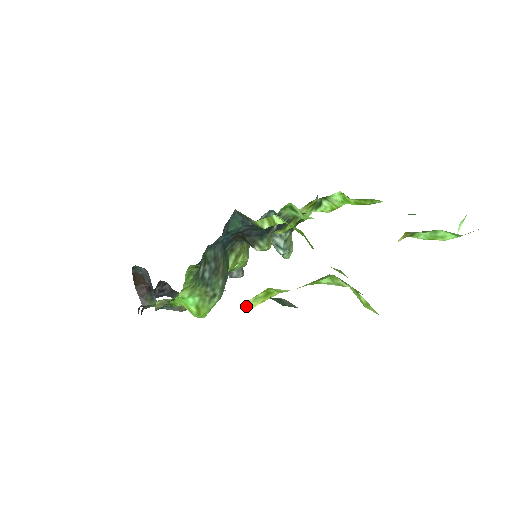
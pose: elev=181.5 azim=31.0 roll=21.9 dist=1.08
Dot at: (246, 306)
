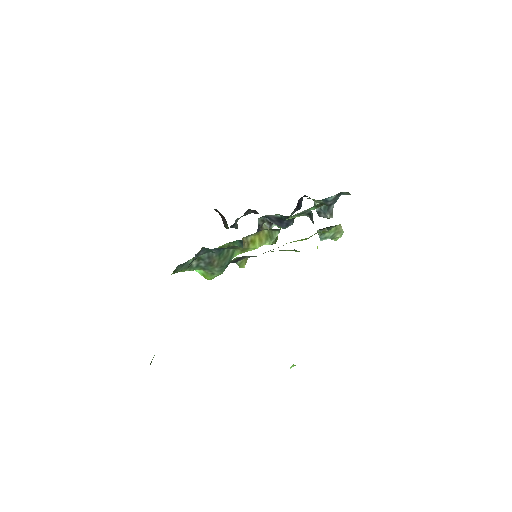
Dot at: occluded
